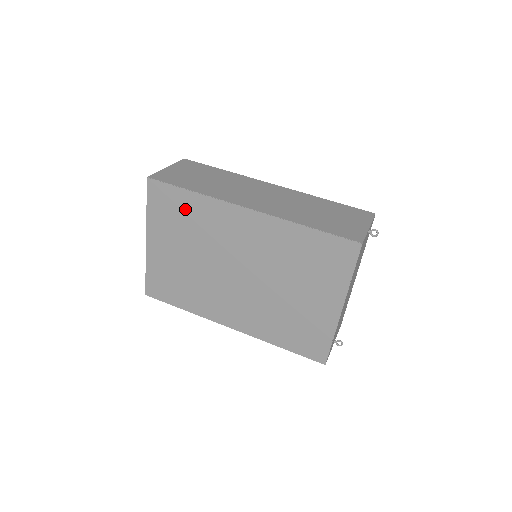
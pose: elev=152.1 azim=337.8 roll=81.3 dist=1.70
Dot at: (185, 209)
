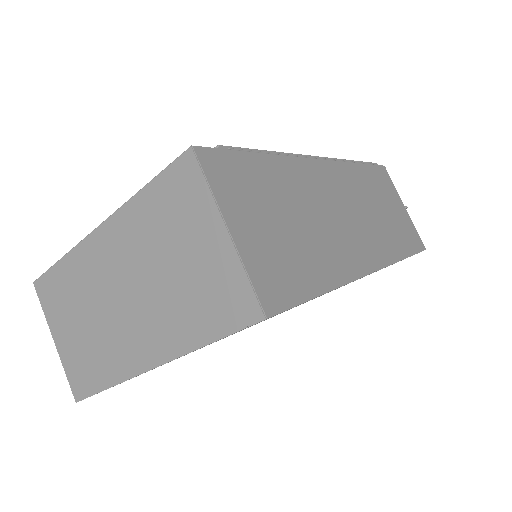
Dot at: occluded
